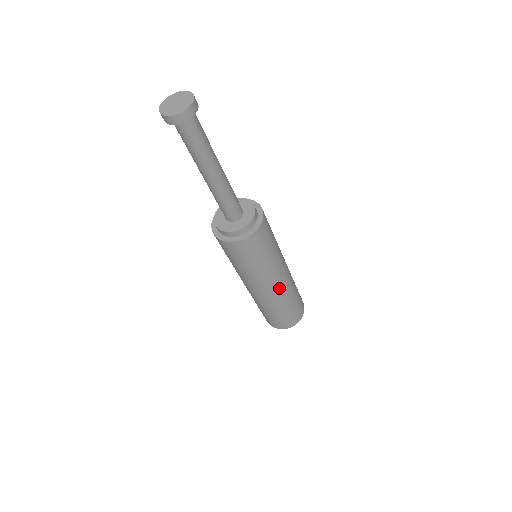
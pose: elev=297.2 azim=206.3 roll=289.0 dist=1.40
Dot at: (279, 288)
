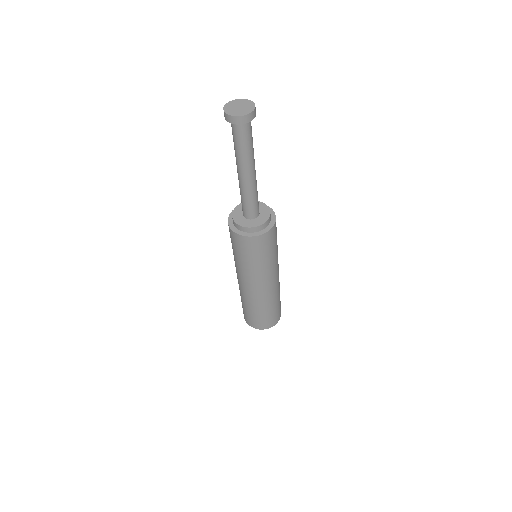
Dot at: (272, 287)
